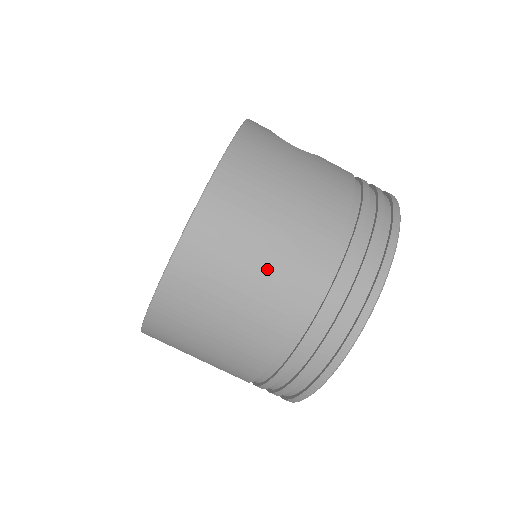
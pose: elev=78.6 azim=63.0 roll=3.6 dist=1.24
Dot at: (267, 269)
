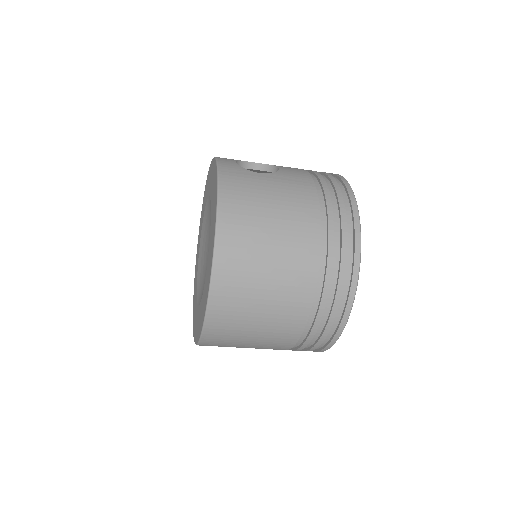
Dot at: (277, 283)
